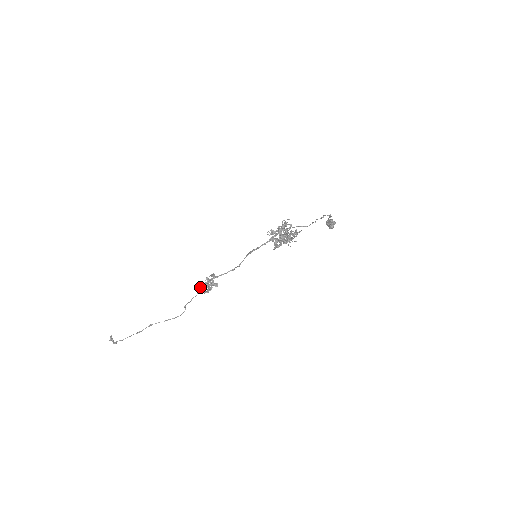
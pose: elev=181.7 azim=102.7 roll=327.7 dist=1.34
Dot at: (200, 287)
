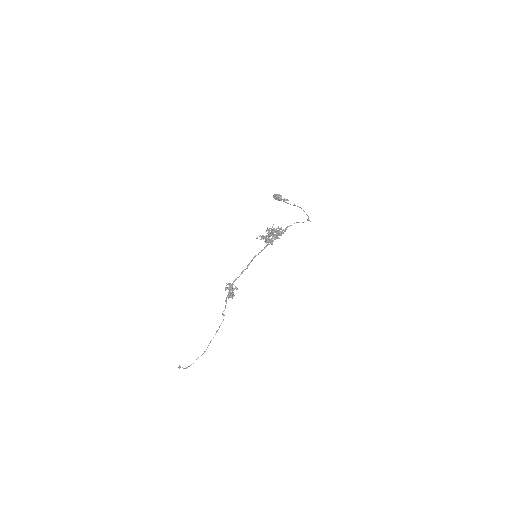
Dot at: (226, 297)
